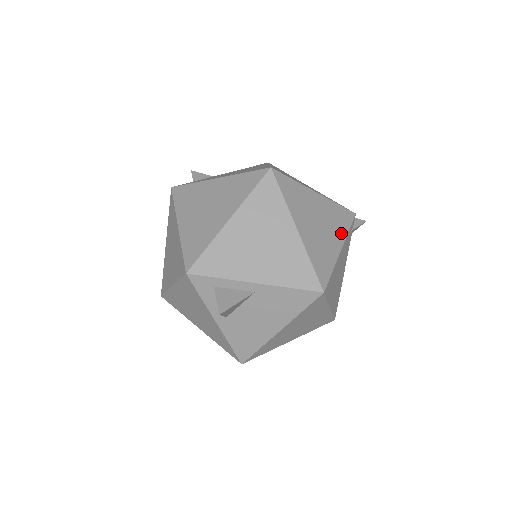
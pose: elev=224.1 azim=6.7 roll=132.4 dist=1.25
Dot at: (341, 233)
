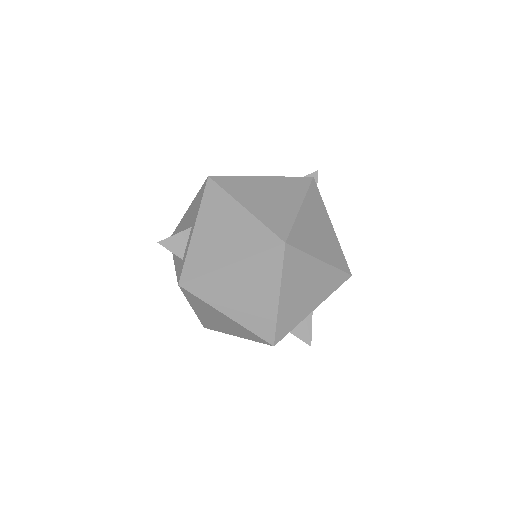
Dot at: (324, 213)
